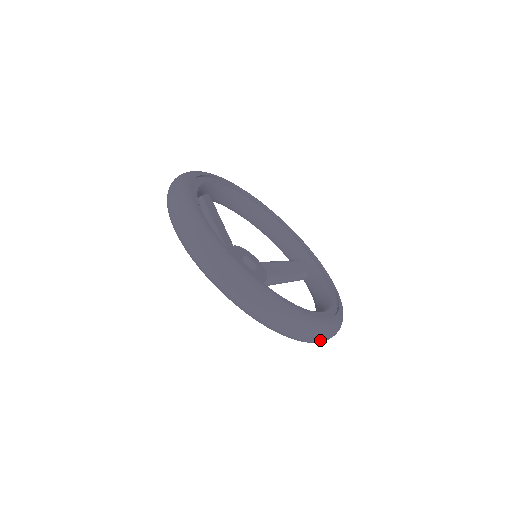
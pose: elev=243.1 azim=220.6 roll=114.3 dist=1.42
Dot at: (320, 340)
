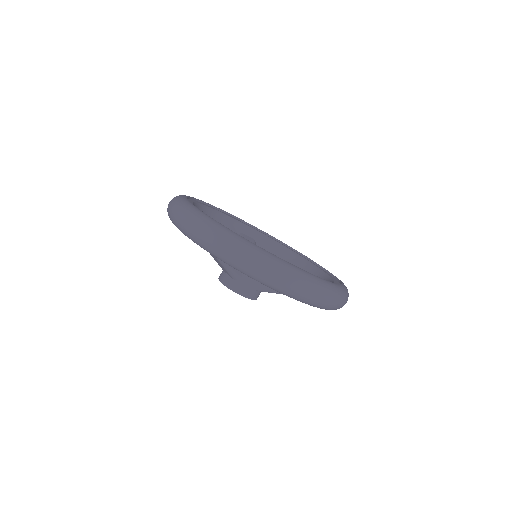
Dot at: (231, 252)
